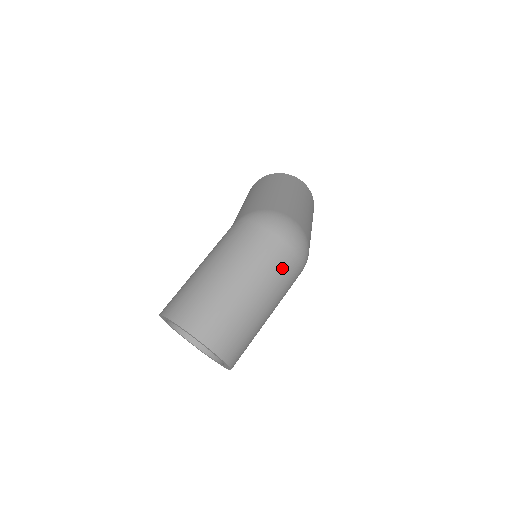
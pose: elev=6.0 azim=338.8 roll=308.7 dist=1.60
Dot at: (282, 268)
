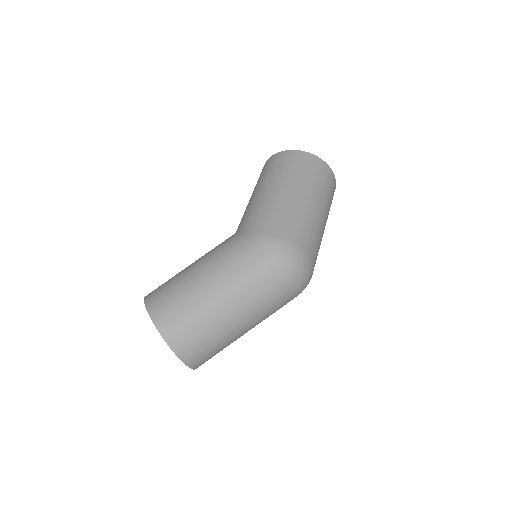
Dot at: (278, 305)
